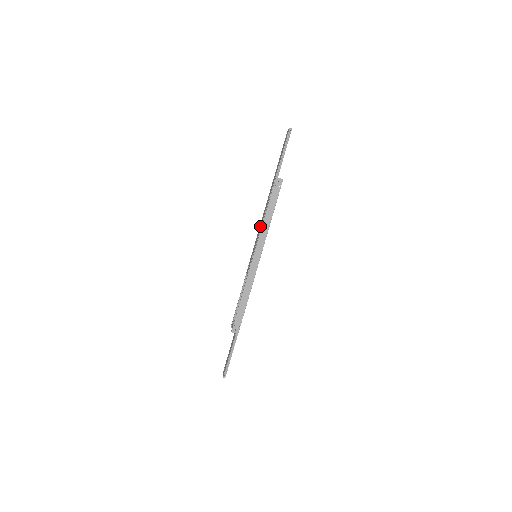
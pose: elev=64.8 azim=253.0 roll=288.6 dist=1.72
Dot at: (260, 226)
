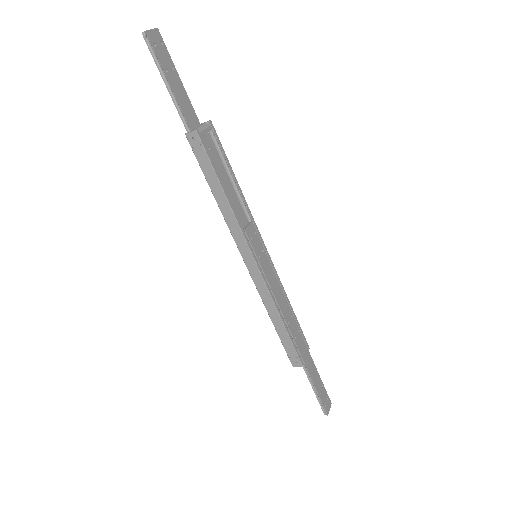
Dot at: occluded
